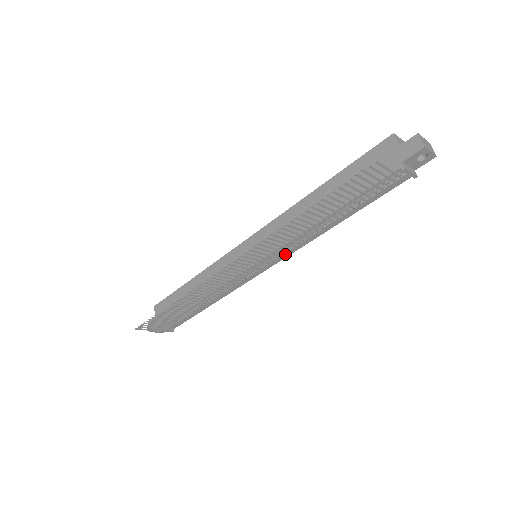
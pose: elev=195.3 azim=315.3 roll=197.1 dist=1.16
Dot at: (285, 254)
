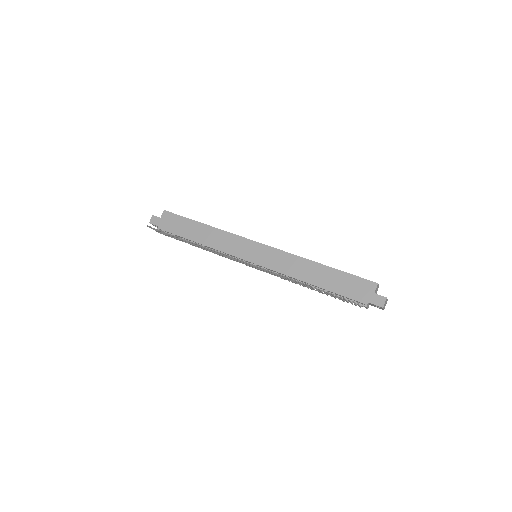
Dot at: occluded
